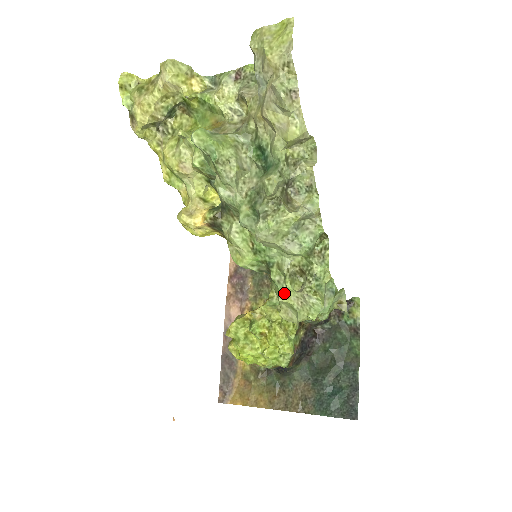
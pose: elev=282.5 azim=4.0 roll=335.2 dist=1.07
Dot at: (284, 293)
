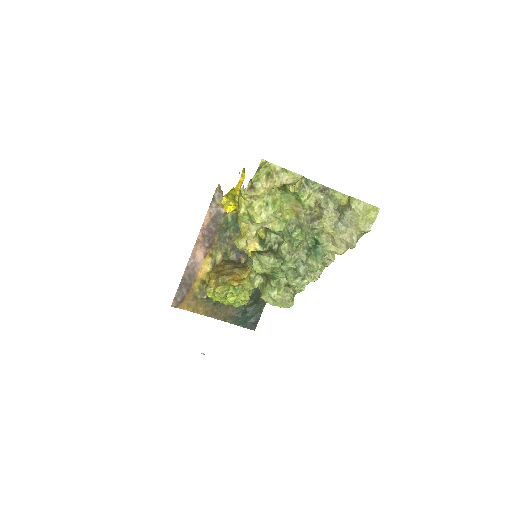
Dot at: (275, 294)
